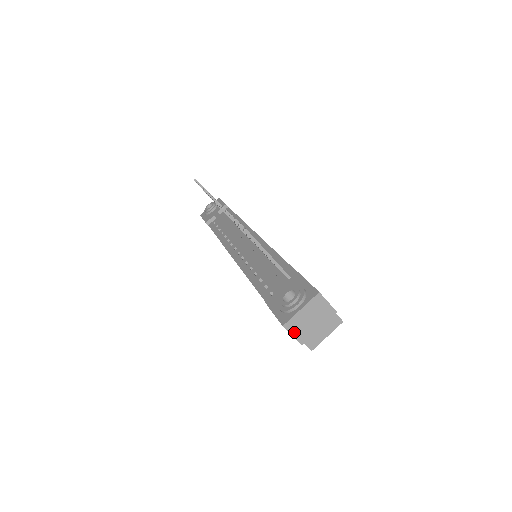
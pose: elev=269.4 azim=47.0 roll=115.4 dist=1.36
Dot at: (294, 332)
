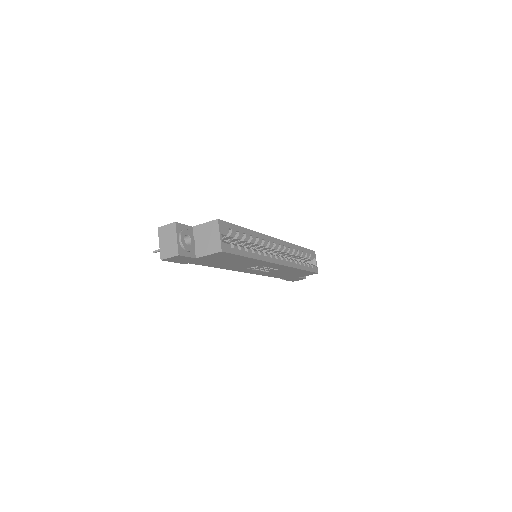
Dot at: (168, 256)
